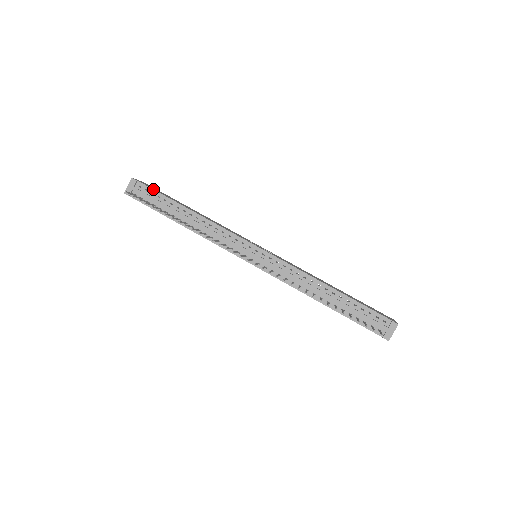
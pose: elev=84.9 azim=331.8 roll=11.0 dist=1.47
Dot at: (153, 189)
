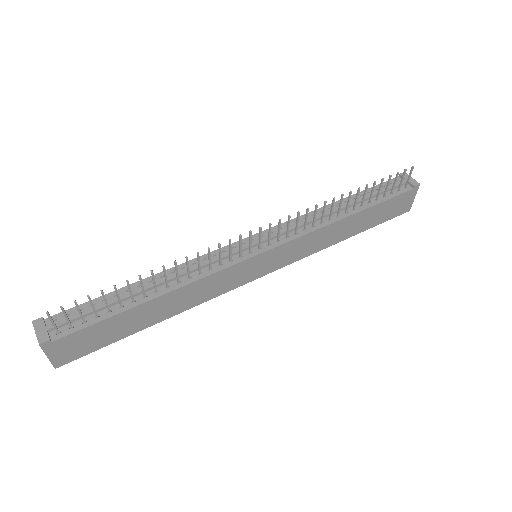
Dot at: (75, 306)
